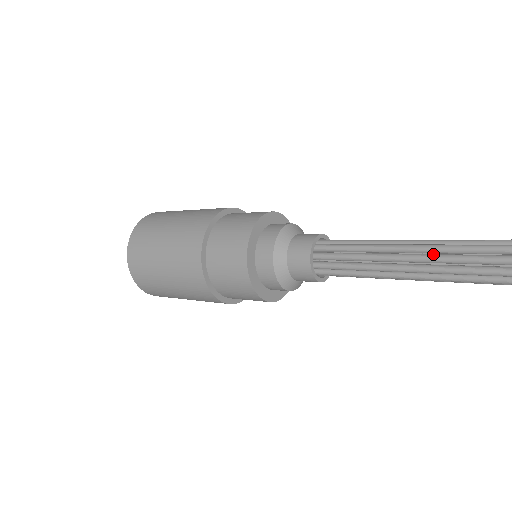
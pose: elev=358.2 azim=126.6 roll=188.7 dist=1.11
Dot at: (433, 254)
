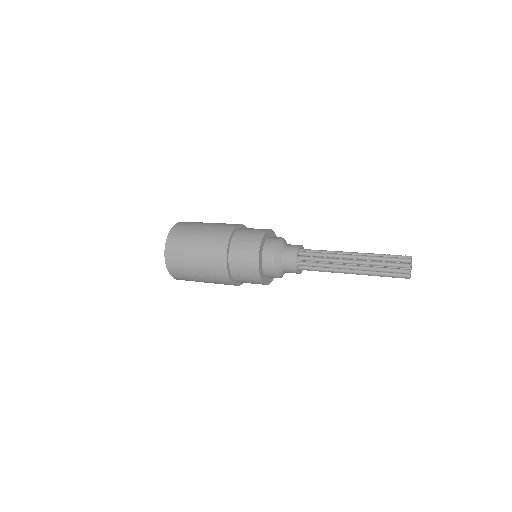
Dot at: (365, 267)
